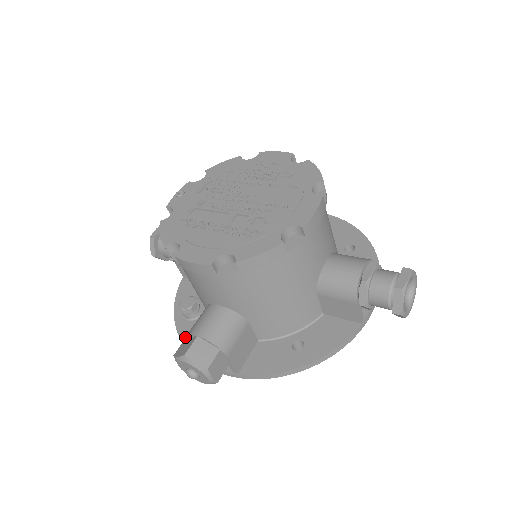
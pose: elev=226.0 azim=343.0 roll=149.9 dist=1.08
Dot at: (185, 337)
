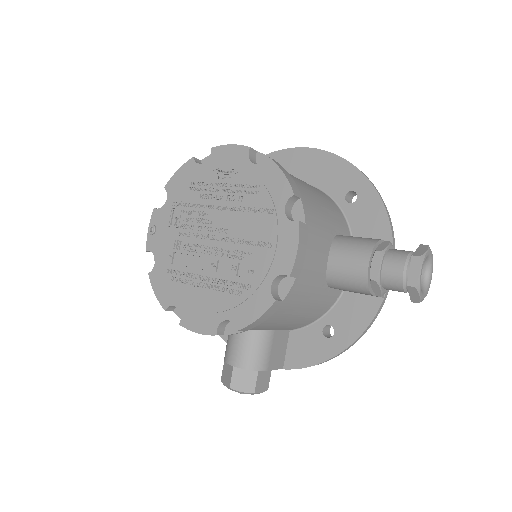
Dot at: (224, 335)
